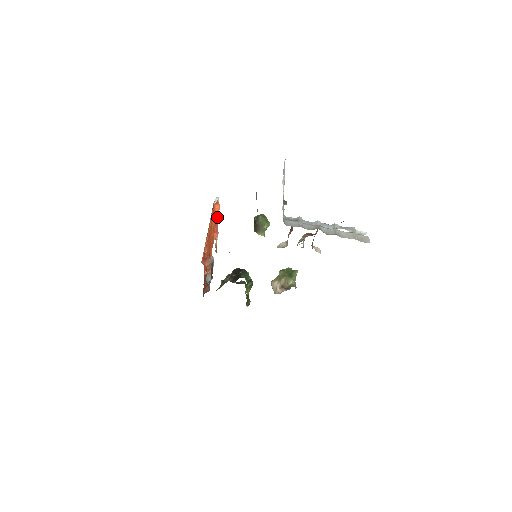
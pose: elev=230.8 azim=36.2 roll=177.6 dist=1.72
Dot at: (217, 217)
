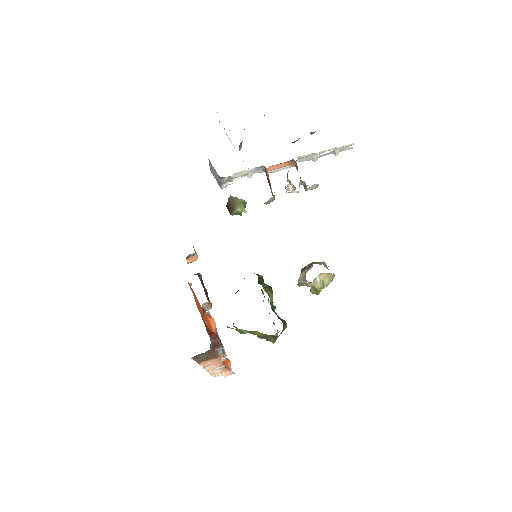
Dot at: occluded
